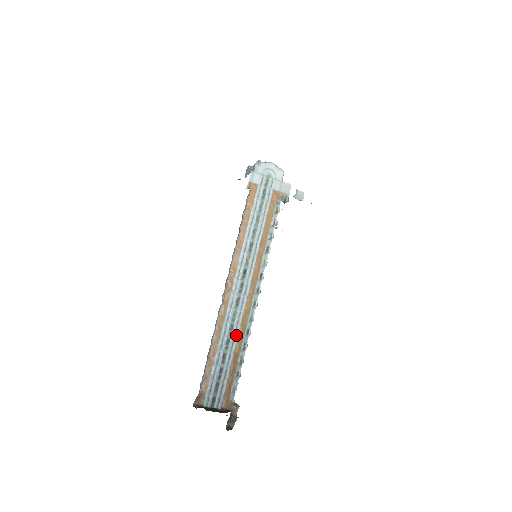
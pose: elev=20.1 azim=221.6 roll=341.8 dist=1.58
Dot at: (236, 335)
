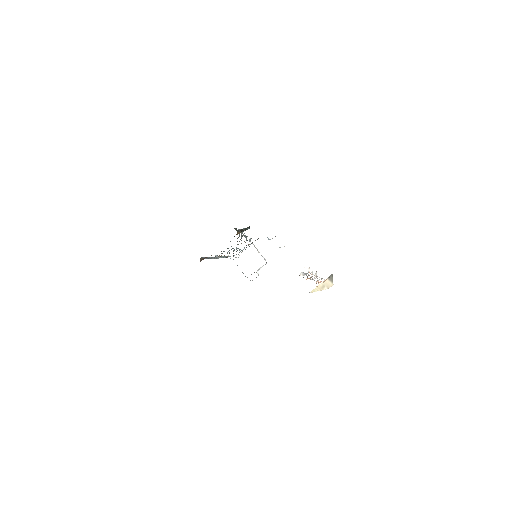
Dot at: occluded
